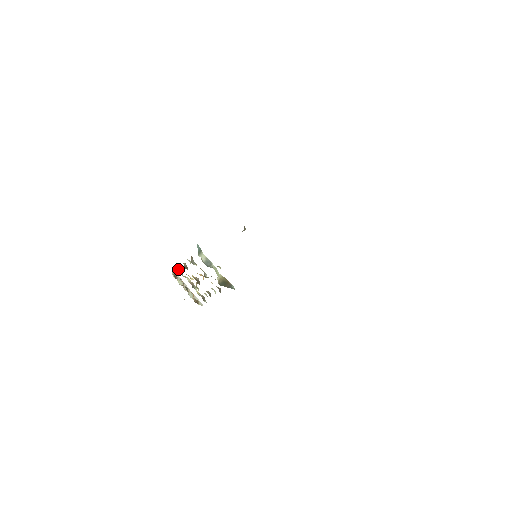
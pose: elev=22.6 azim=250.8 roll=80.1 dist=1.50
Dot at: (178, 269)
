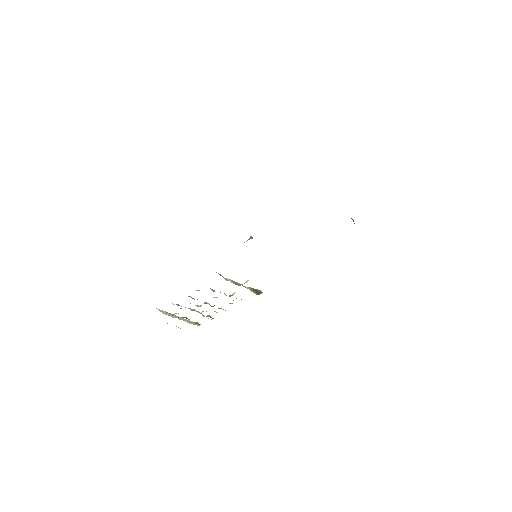
Dot at: occluded
